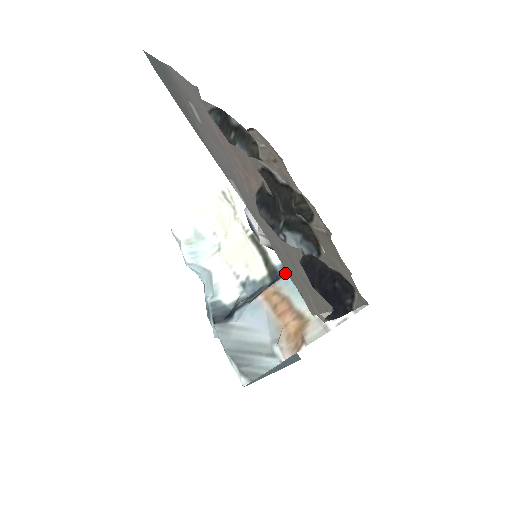
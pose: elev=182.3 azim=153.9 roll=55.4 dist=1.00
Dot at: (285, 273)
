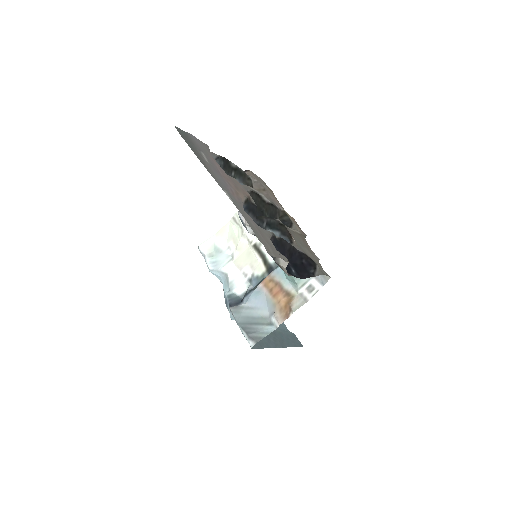
Dot at: occluded
